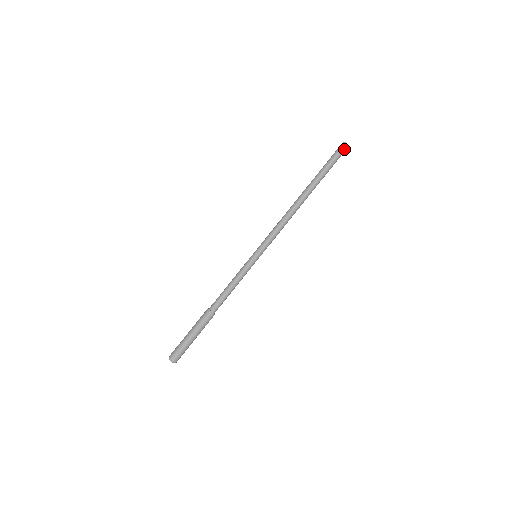
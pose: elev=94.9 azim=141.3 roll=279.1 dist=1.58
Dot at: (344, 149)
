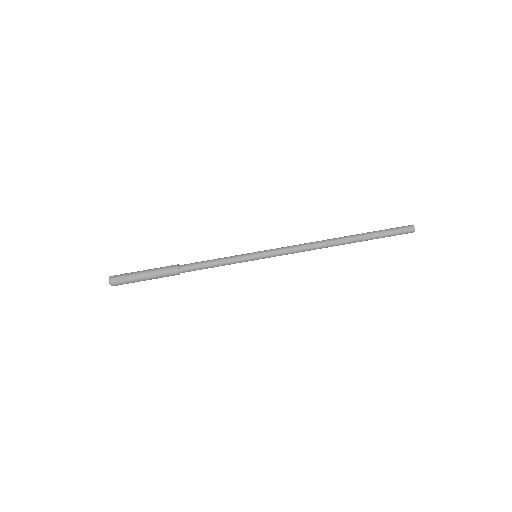
Dot at: (408, 228)
